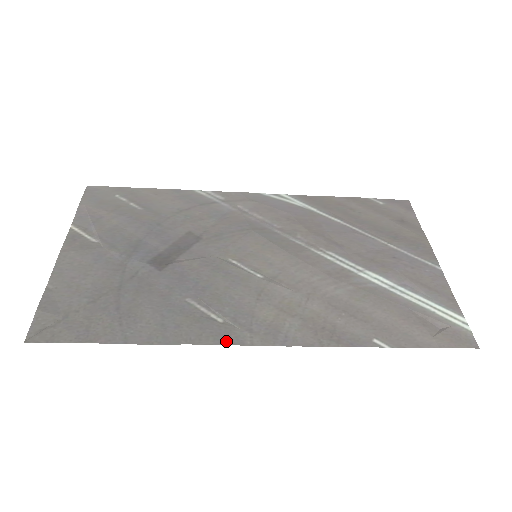
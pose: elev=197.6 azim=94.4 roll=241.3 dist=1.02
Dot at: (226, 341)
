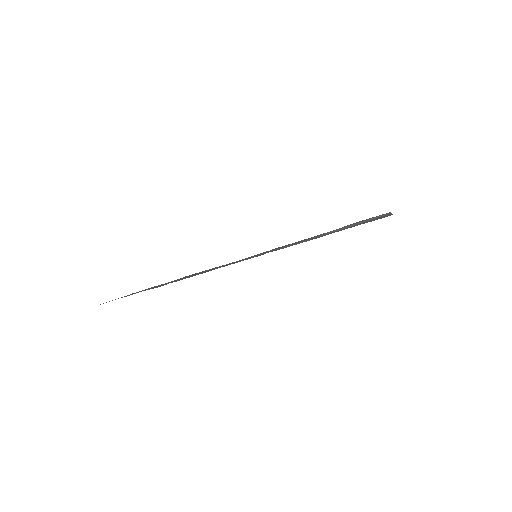
Dot at: occluded
